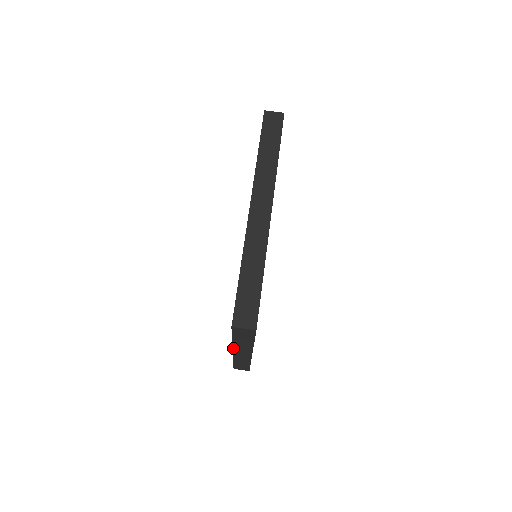
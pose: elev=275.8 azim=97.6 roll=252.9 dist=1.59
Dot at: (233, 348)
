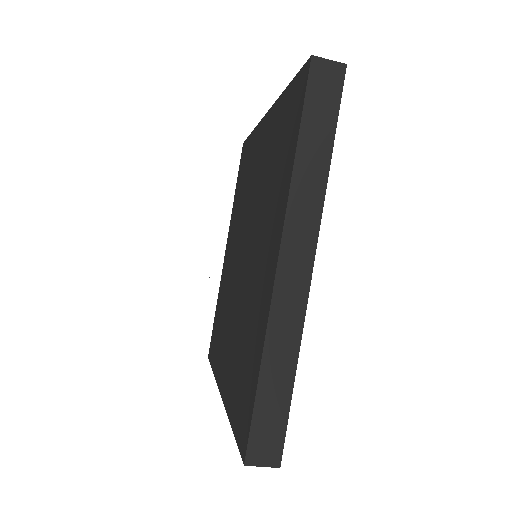
Dot at: occluded
